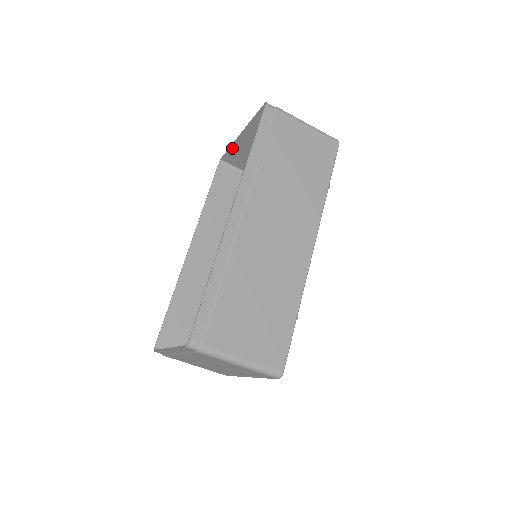
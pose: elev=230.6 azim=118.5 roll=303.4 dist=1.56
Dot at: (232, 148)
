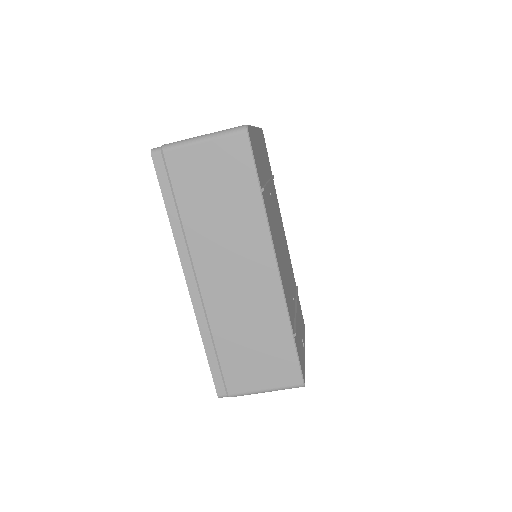
Dot at: occluded
